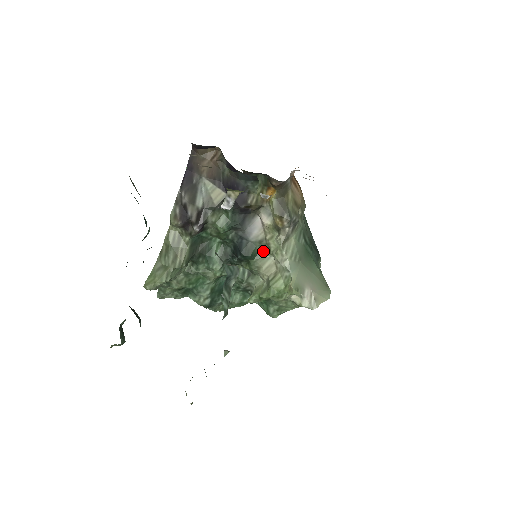
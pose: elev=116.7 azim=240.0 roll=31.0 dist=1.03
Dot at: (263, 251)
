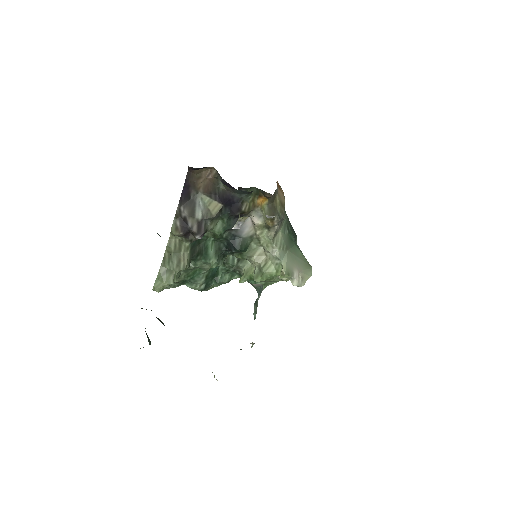
Dot at: (253, 243)
